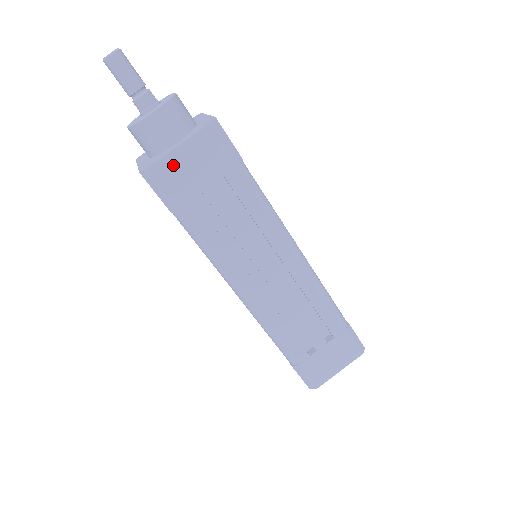
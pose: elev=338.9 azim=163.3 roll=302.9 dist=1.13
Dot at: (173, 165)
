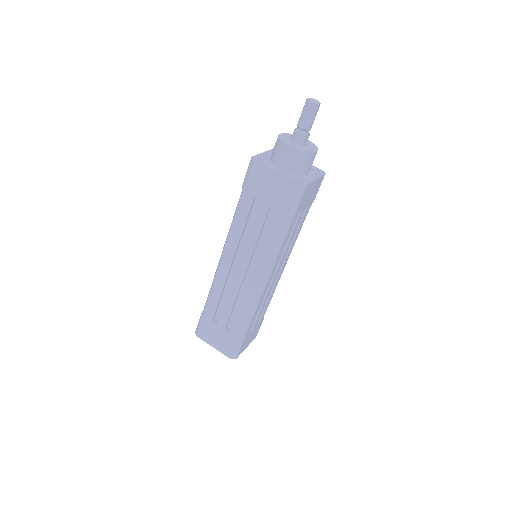
Dot at: (265, 174)
